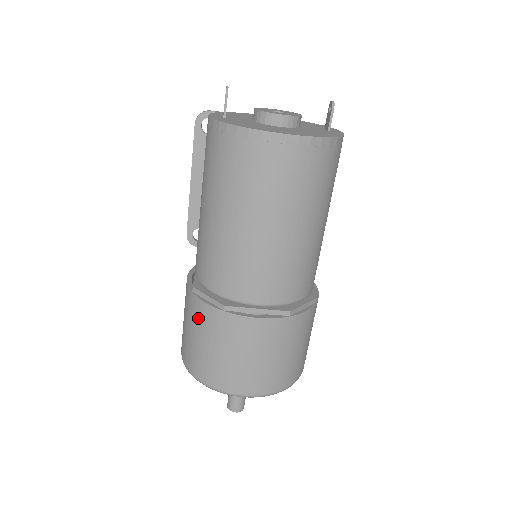
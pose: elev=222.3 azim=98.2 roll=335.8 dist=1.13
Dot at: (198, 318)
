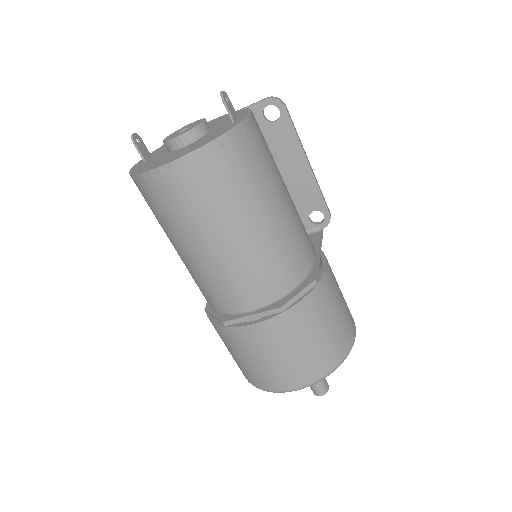
Dot at: (219, 335)
